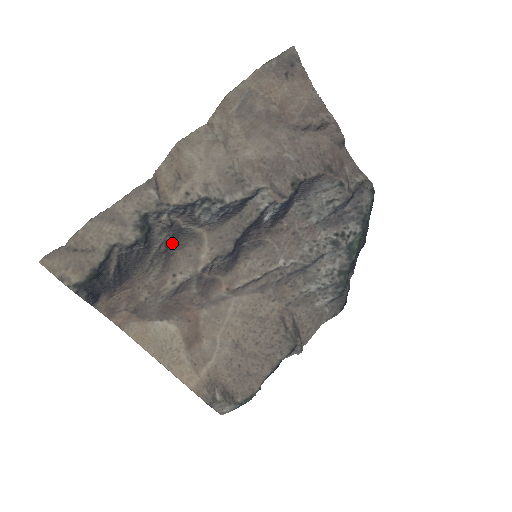
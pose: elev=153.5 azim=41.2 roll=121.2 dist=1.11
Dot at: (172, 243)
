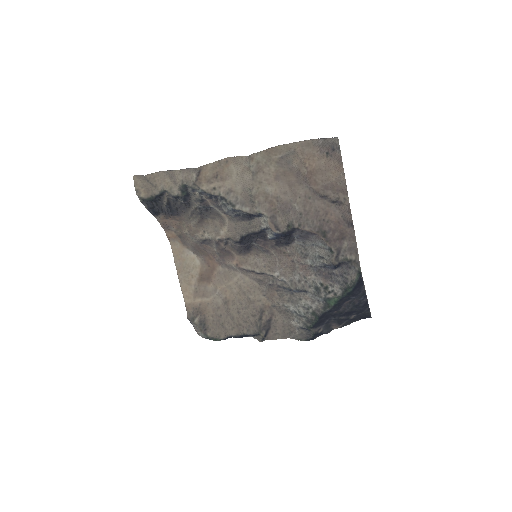
Dot at: (205, 212)
